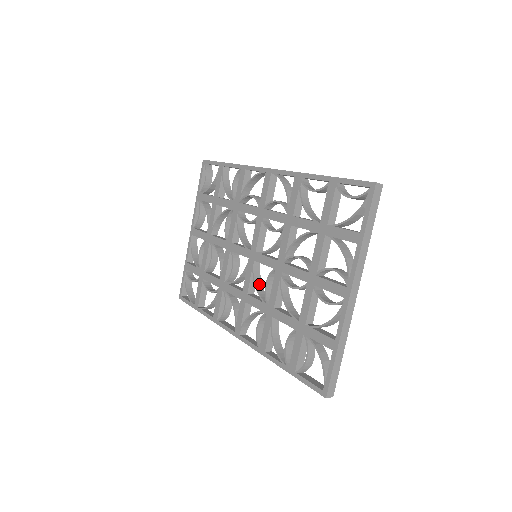
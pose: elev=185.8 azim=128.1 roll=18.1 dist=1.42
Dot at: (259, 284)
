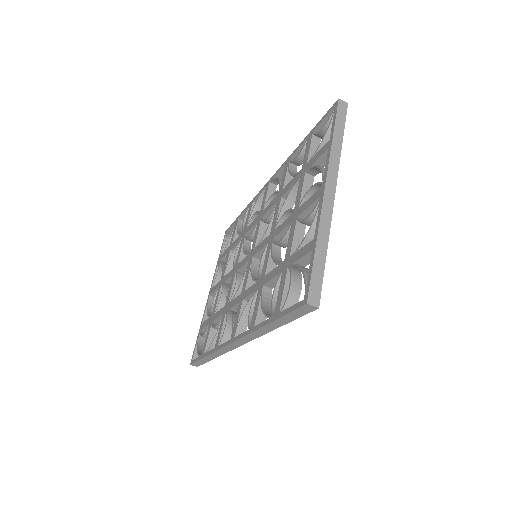
Dot at: (257, 276)
